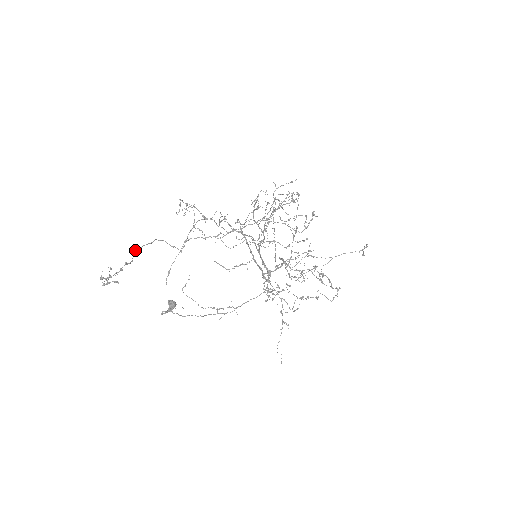
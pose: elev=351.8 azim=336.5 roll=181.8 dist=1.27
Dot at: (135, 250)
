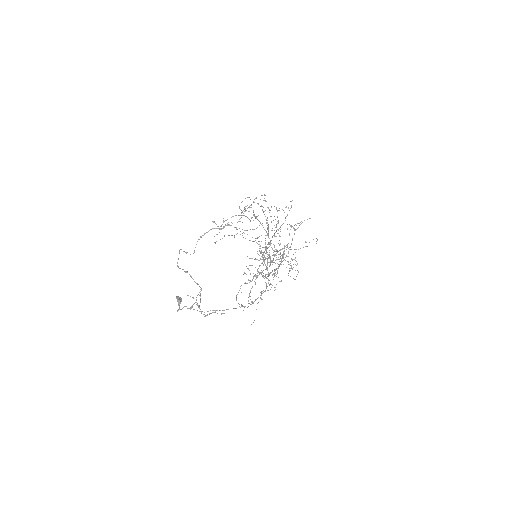
Dot at: (183, 269)
